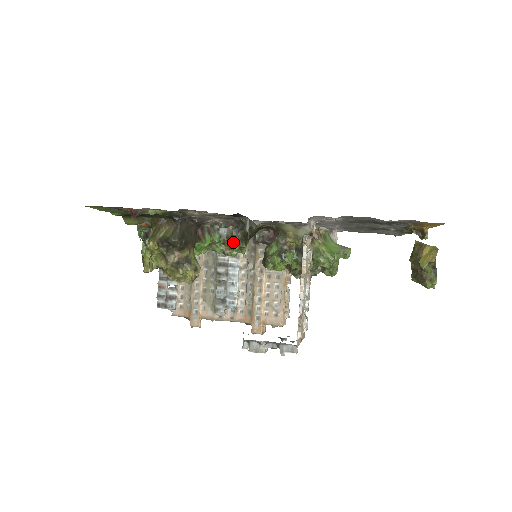
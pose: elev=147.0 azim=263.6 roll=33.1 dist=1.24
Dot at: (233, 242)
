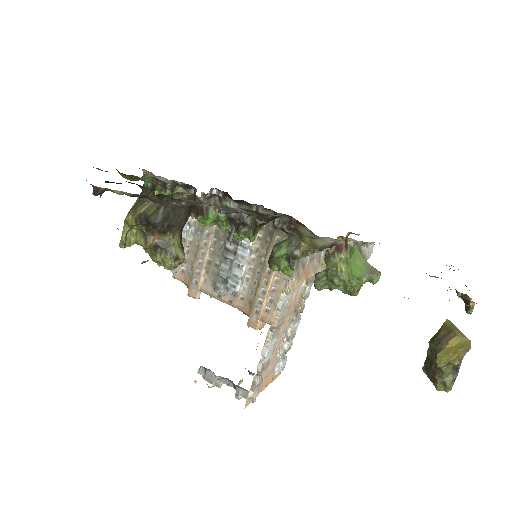
Dot at: occluded
